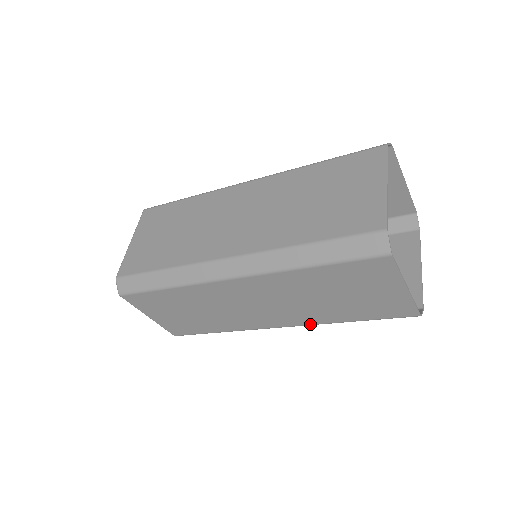
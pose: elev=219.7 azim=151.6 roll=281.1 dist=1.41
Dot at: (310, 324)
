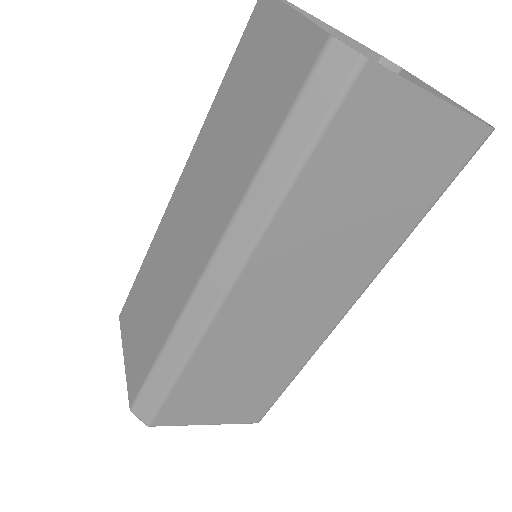
Dot at: (377, 272)
